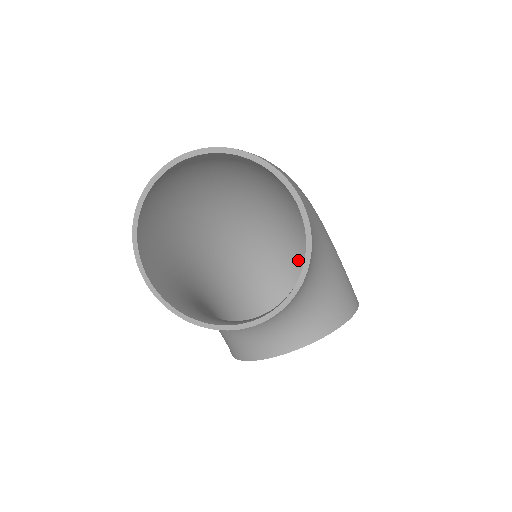
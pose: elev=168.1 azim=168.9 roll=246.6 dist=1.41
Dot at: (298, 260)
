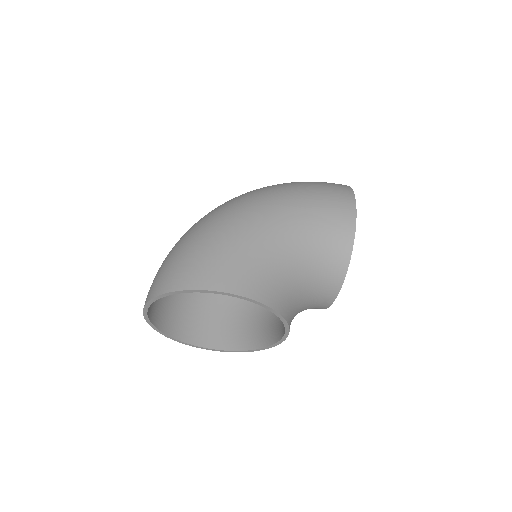
Dot at: occluded
